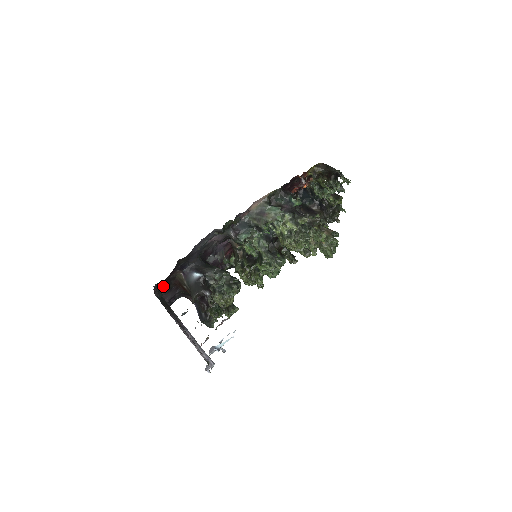
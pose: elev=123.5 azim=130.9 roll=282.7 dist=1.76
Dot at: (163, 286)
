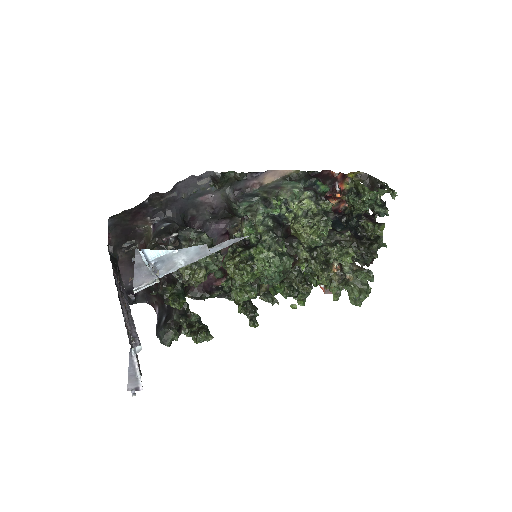
Dot at: (123, 242)
